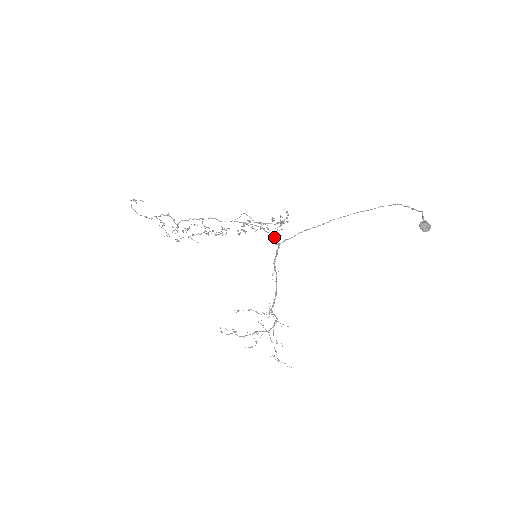
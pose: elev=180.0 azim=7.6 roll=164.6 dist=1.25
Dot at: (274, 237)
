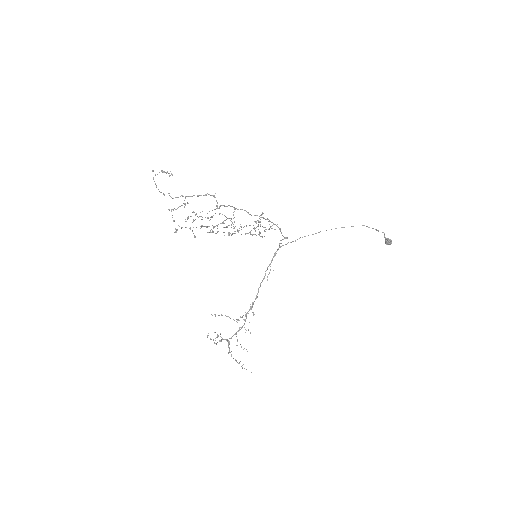
Dot at: (282, 239)
